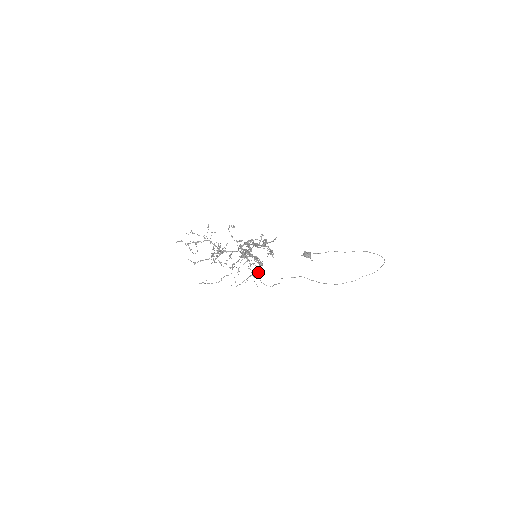
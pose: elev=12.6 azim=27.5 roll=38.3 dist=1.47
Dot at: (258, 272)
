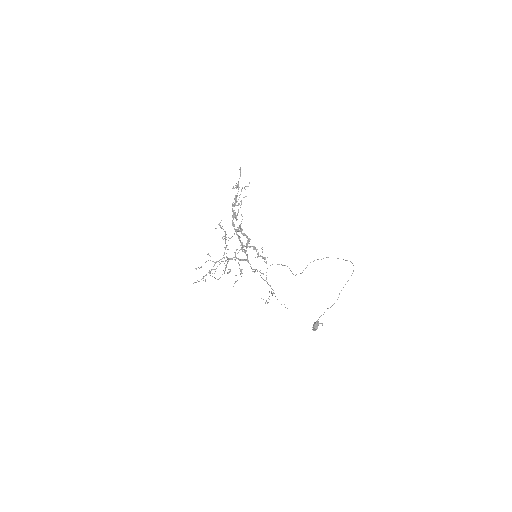
Dot at: occluded
